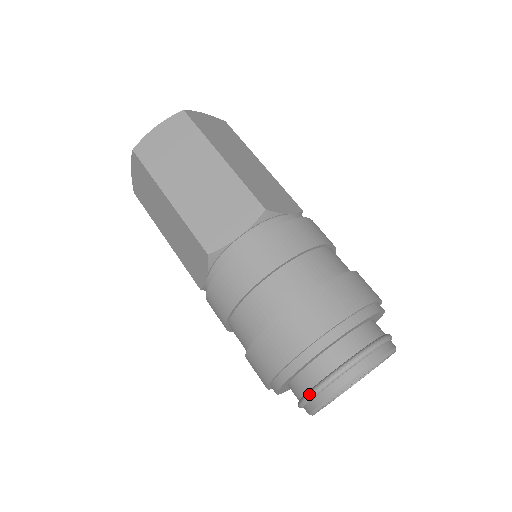
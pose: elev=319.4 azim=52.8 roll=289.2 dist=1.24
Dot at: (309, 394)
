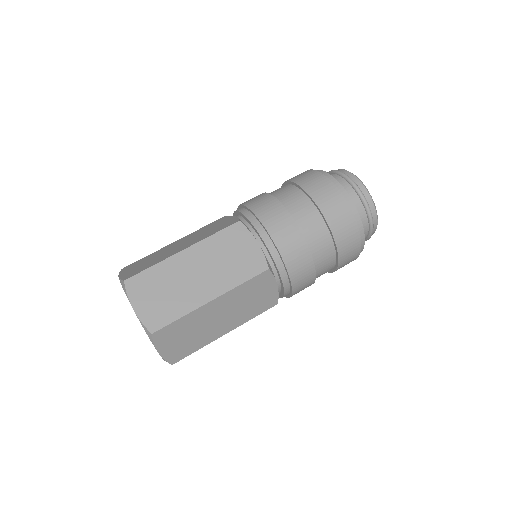
Dot at: (349, 180)
